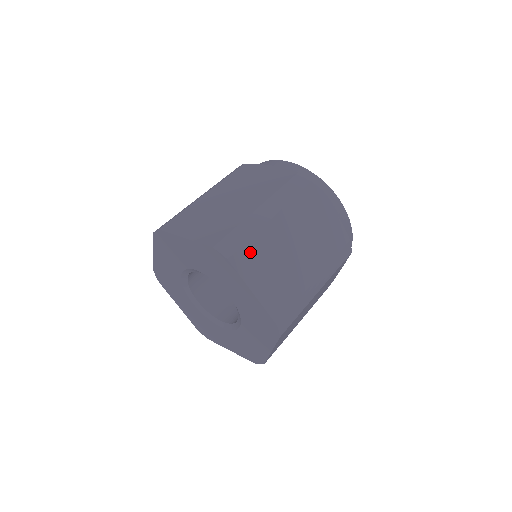
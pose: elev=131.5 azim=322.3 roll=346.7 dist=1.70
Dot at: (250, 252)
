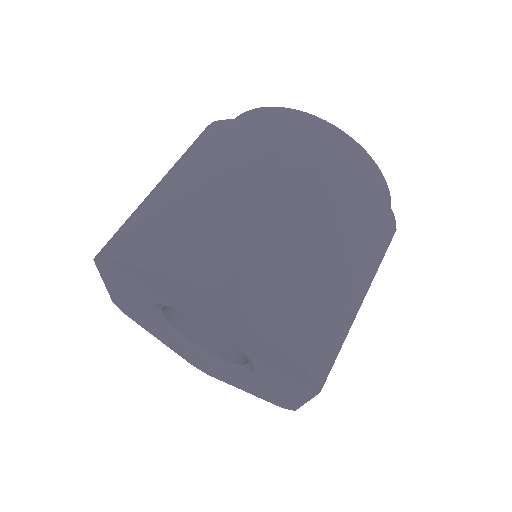
Dot at: occluded
